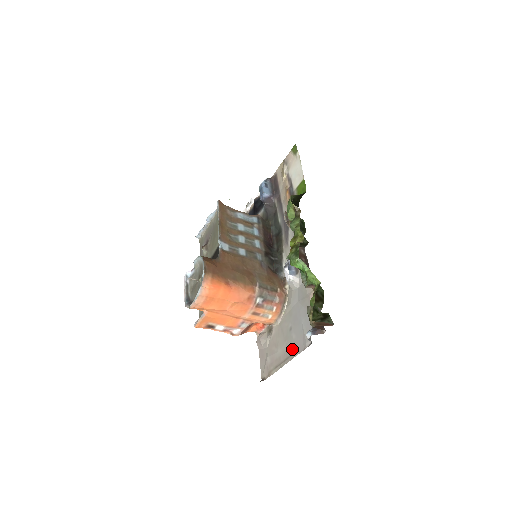
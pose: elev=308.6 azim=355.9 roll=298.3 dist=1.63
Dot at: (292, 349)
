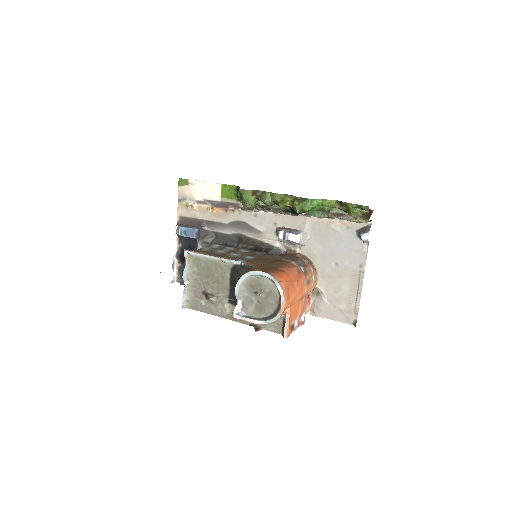
Dot at: (356, 270)
